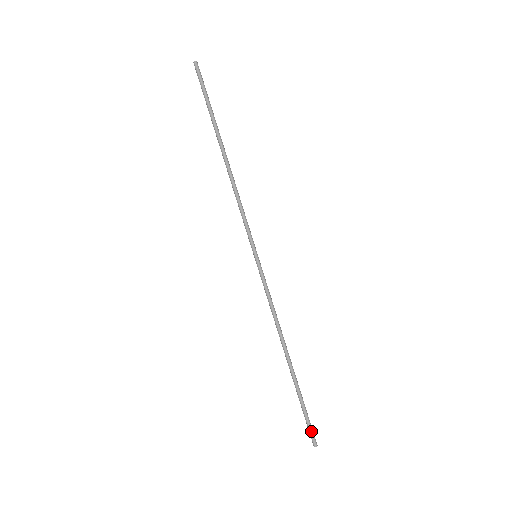
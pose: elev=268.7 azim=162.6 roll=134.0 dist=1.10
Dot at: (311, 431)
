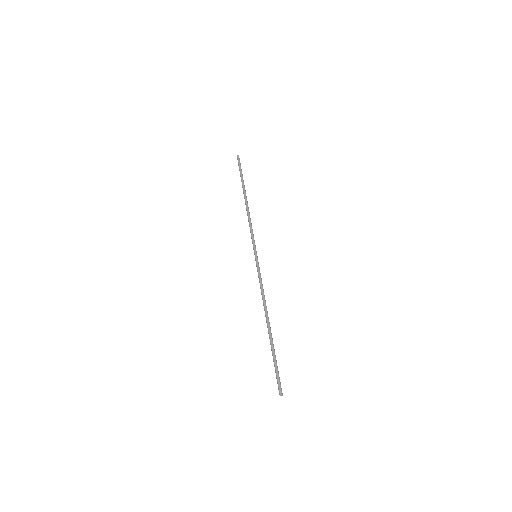
Dot at: occluded
